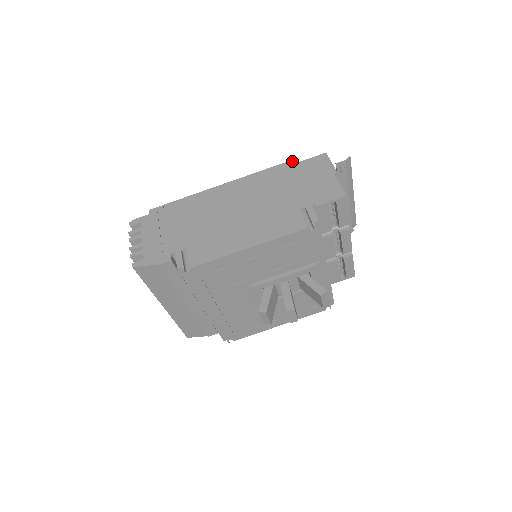
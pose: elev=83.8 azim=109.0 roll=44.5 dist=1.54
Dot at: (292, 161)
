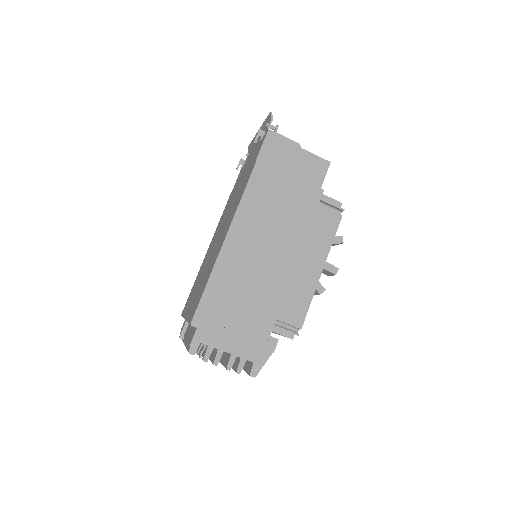
Dot at: (258, 163)
